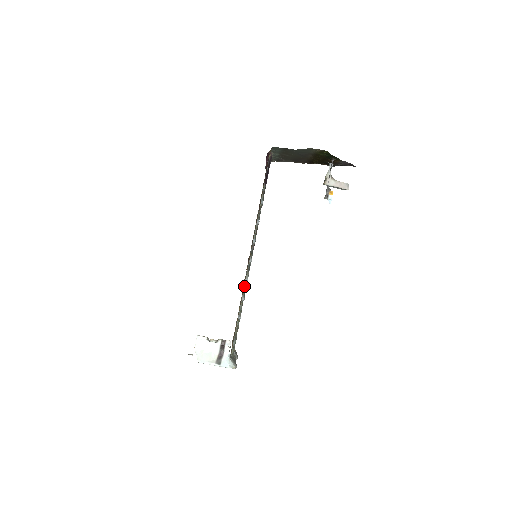
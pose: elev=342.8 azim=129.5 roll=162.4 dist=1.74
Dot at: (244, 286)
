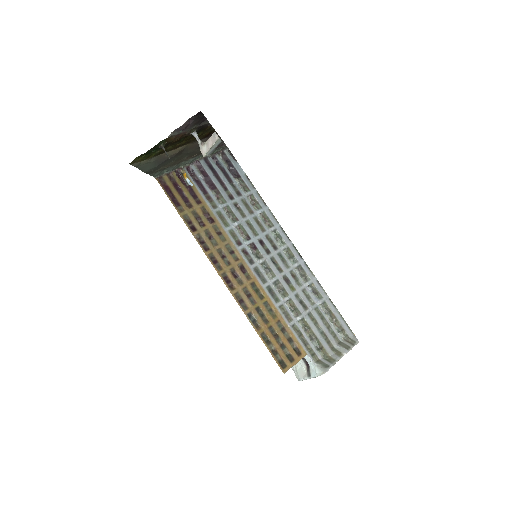
Dot at: (276, 288)
